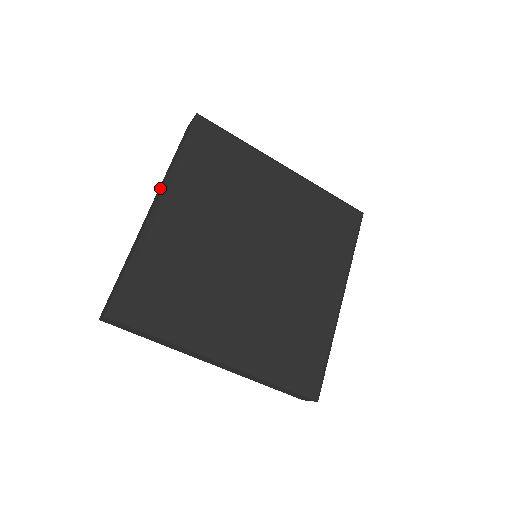
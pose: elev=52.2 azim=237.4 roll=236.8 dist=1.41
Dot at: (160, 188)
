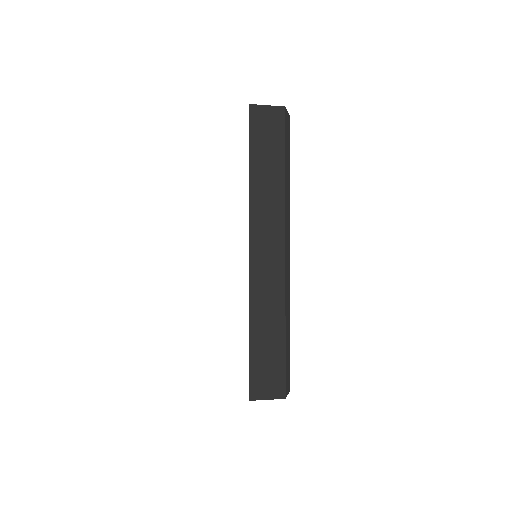
Dot at: occluded
